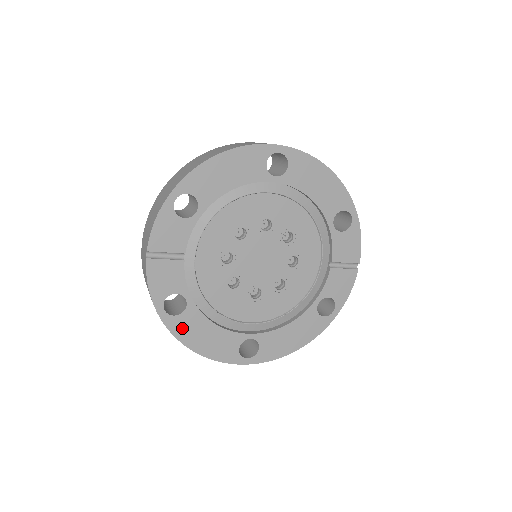
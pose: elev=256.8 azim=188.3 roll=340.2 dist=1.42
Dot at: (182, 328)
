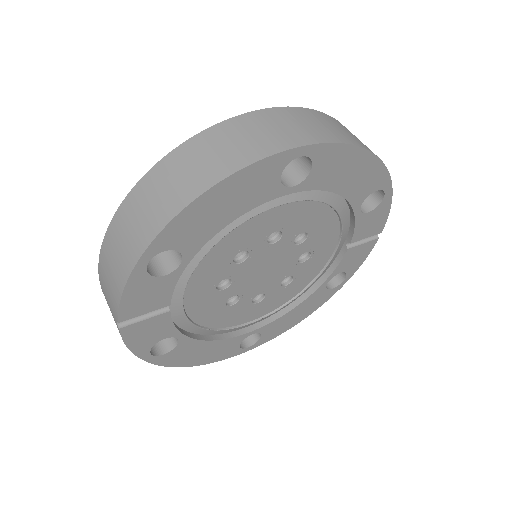
Dot at: (175, 358)
